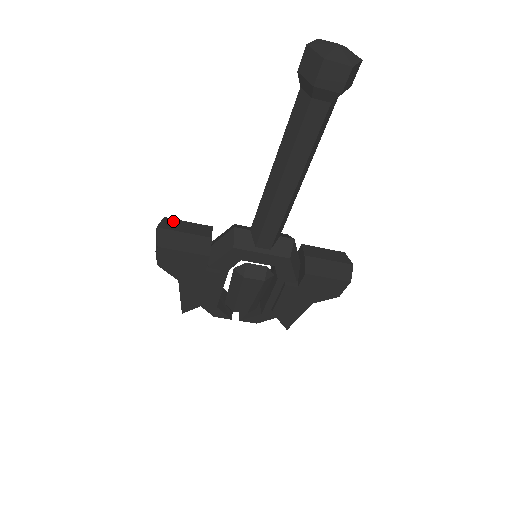
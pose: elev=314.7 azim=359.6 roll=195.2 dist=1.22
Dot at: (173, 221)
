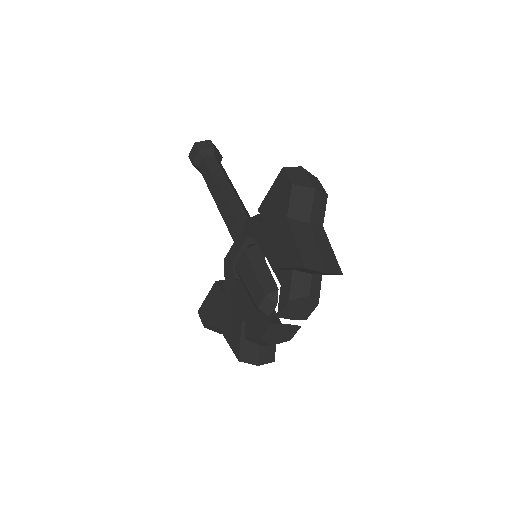
Dot at: occluded
